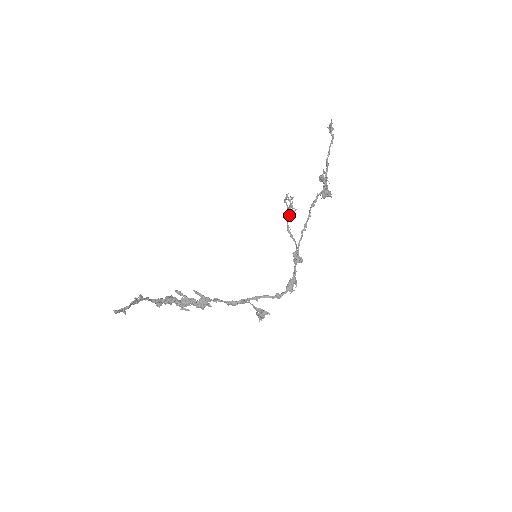
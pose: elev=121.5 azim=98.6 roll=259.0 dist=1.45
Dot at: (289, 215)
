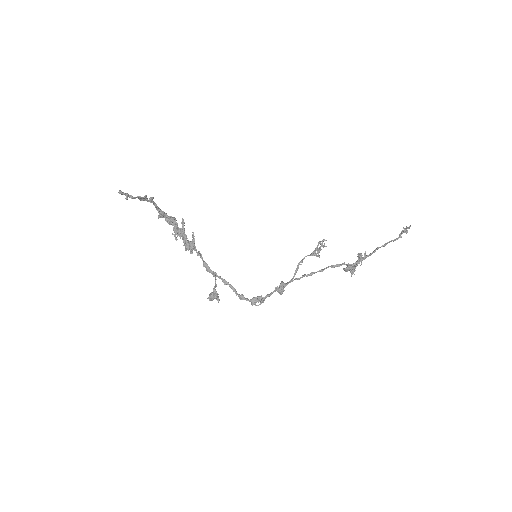
Dot at: (311, 254)
